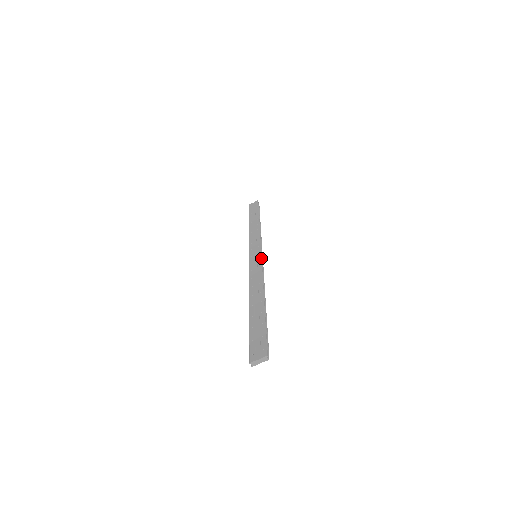
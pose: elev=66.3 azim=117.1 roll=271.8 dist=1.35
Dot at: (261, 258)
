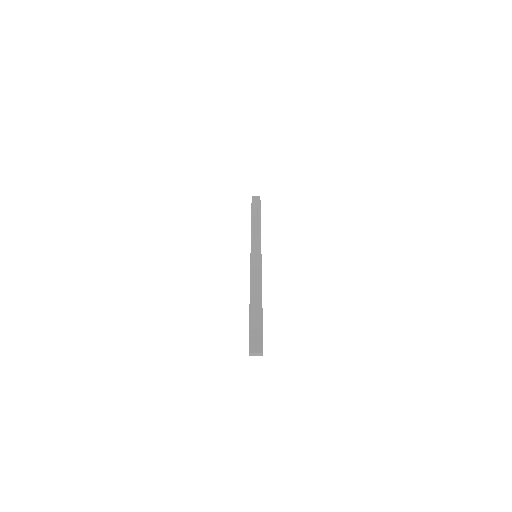
Dot at: (261, 261)
